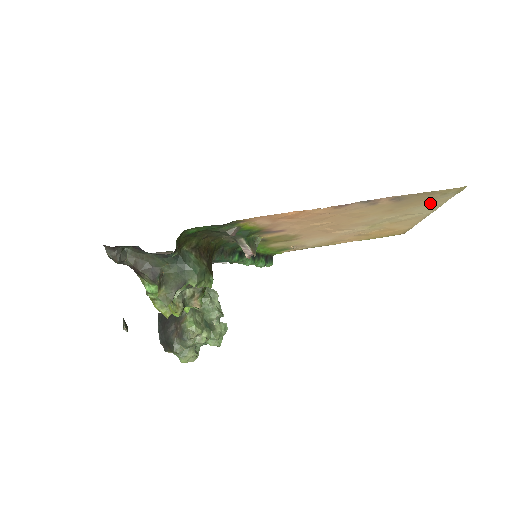
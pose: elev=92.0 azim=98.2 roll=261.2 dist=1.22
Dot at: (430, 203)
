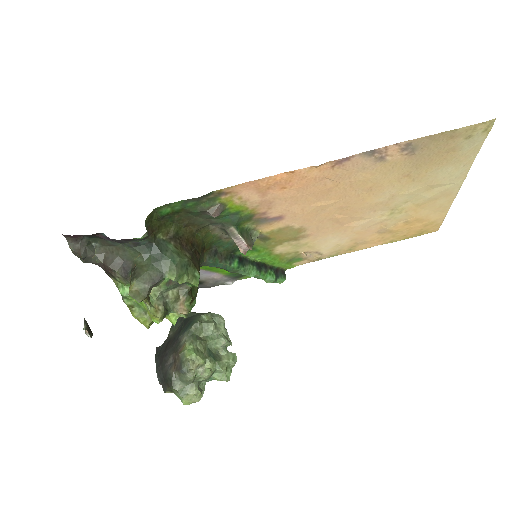
Dot at: (455, 160)
